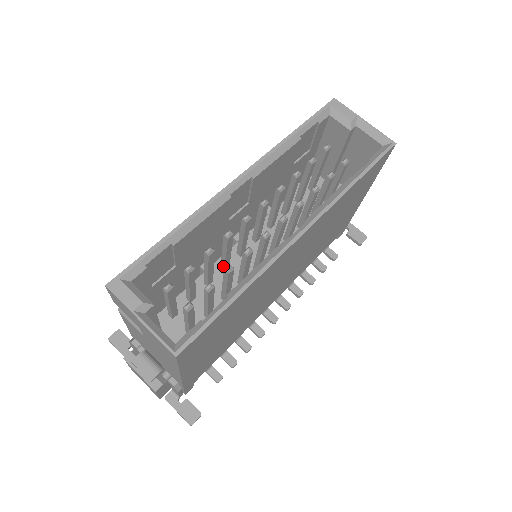
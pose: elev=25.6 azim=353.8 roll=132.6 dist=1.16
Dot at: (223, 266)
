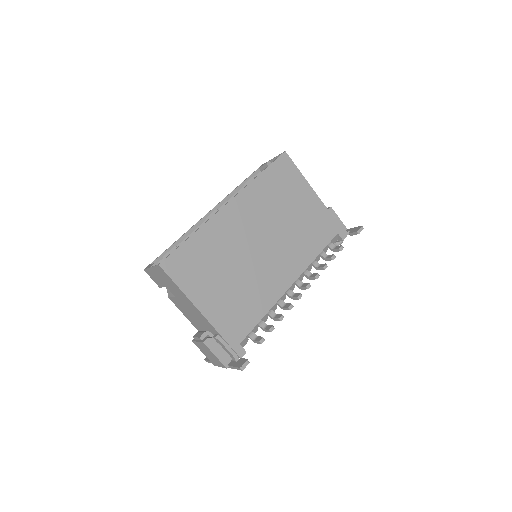
Dot at: occluded
